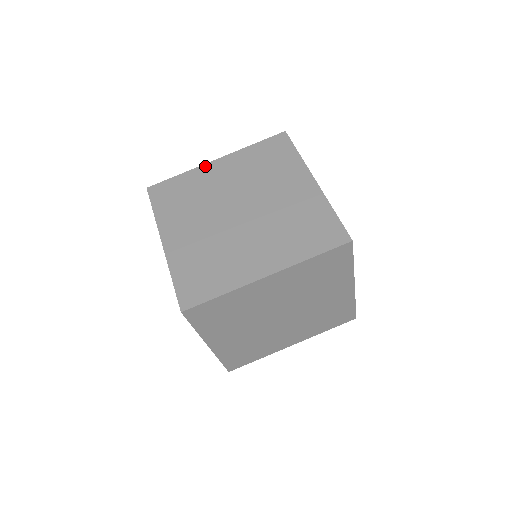
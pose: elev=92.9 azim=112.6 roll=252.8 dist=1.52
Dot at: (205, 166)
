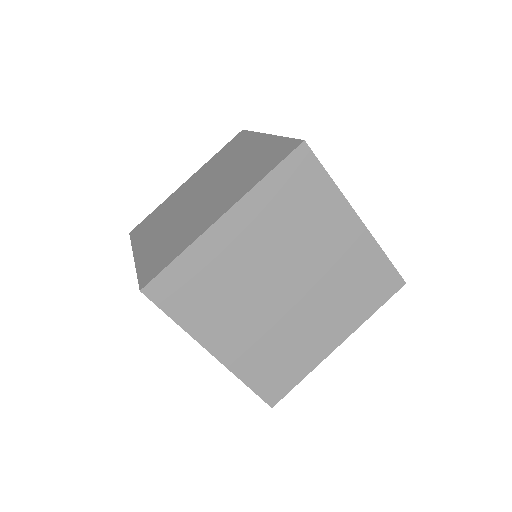
Dot at: (177, 190)
